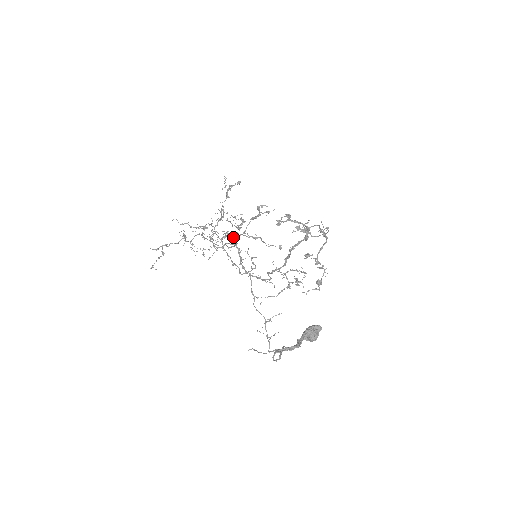
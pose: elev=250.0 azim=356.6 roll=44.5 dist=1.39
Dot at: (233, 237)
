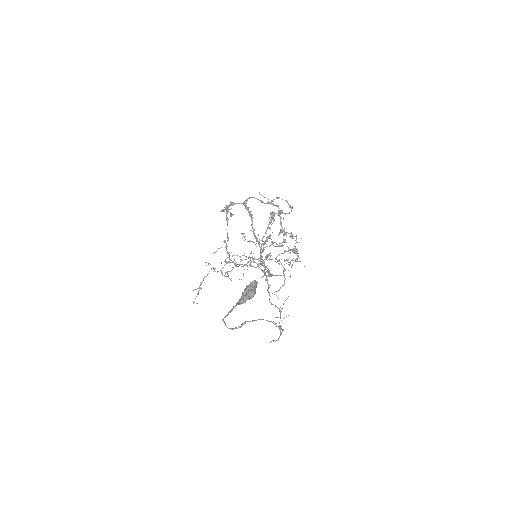
Dot at: occluded
